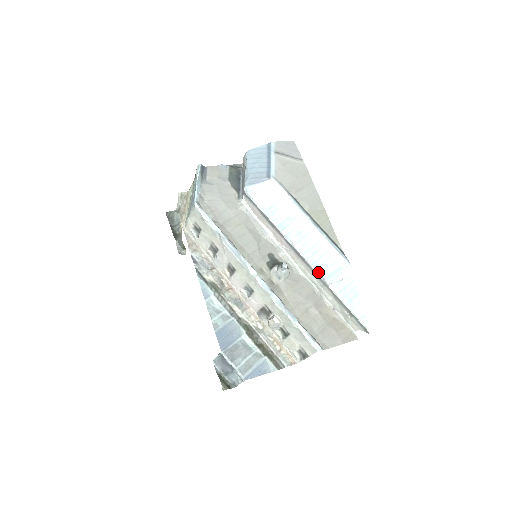
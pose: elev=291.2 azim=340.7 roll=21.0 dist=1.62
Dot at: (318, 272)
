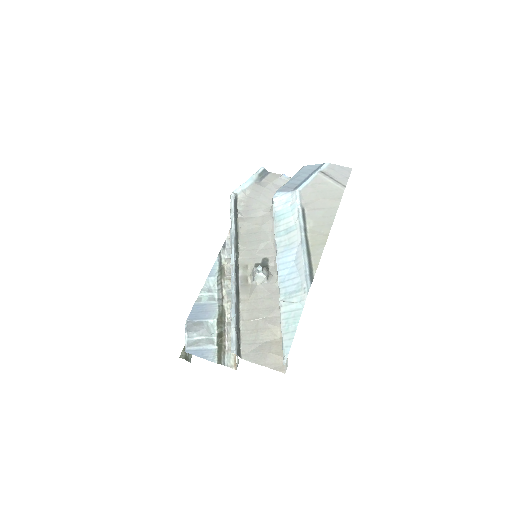
Dot at: (279, 286)
